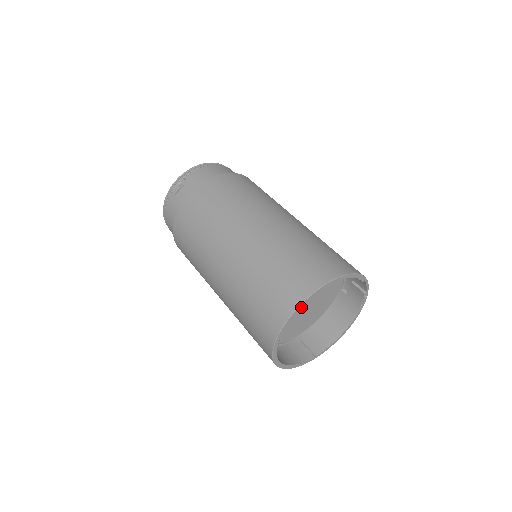
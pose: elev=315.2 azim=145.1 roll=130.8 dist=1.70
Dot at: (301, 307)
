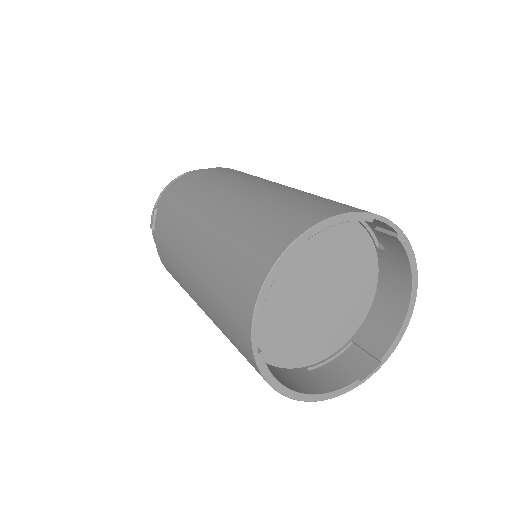
Dot at: (262, 306)
